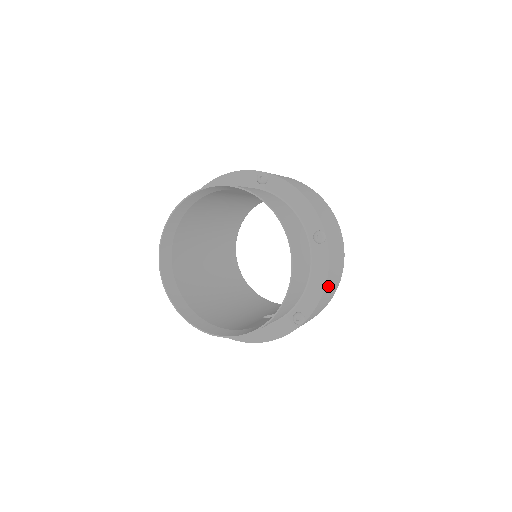
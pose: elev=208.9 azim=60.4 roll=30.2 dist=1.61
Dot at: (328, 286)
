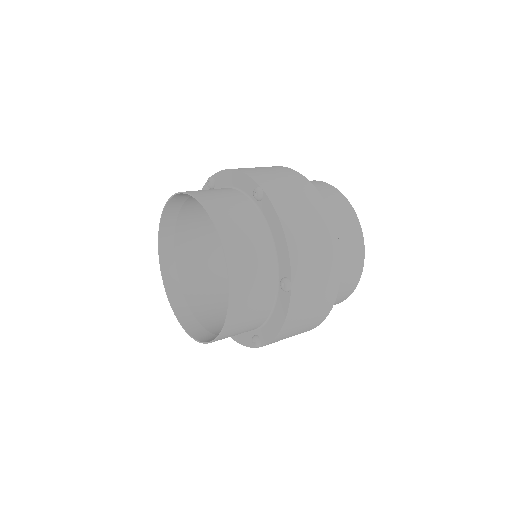
Dot at: (290, 328)
